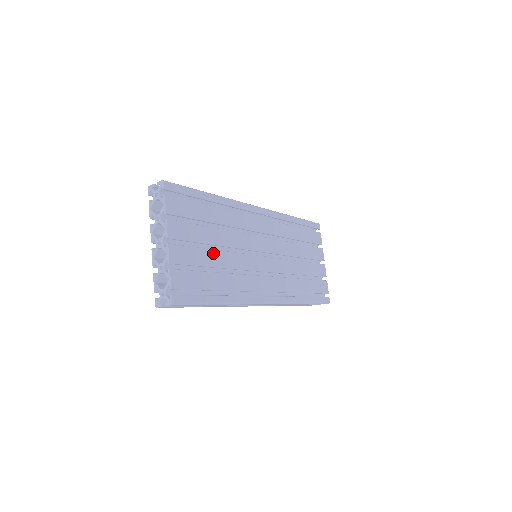
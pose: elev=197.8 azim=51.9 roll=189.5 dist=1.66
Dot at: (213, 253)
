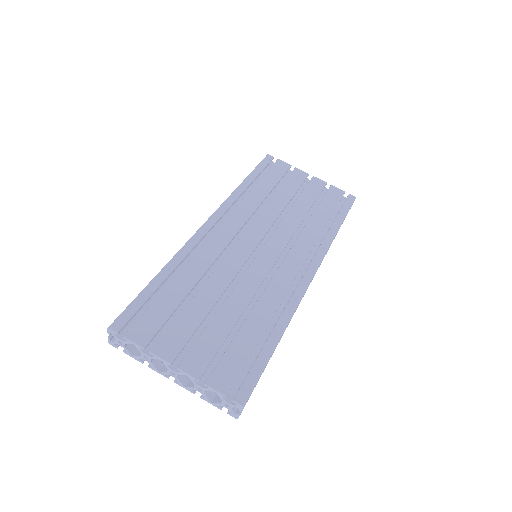
Dot at: (220, 314)
